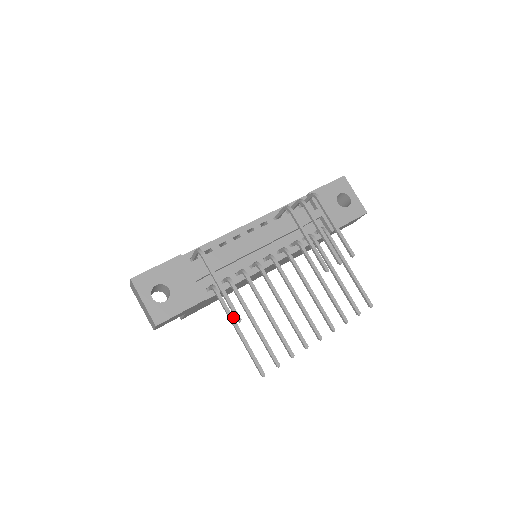
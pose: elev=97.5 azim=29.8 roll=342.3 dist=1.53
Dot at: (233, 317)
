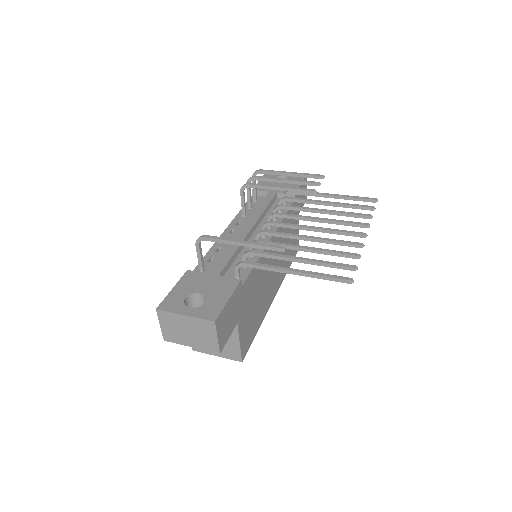
Dot at: (277, 266)
